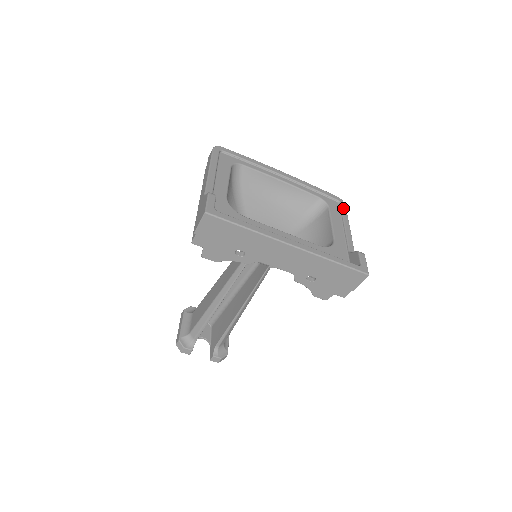
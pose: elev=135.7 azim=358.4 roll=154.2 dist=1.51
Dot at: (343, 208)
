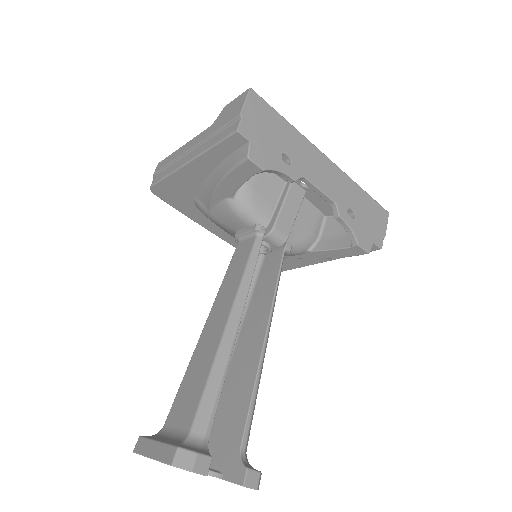
Dot at: occluded
